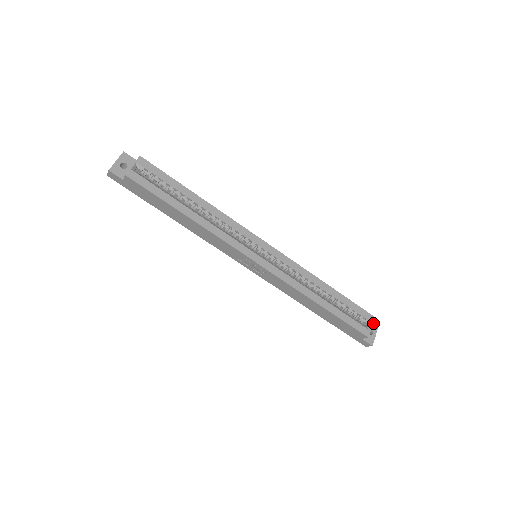
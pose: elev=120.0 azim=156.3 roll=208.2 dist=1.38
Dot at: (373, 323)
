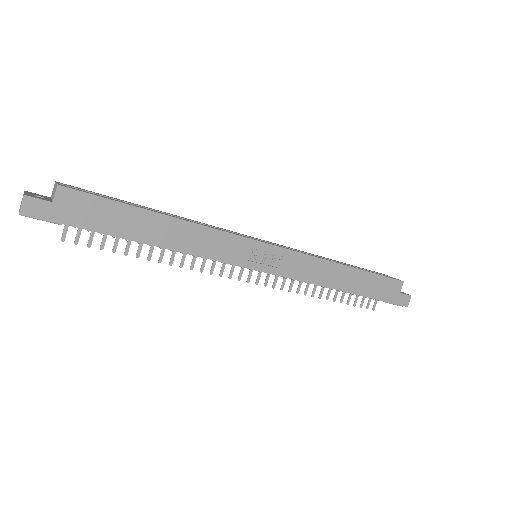
Dot at: occluded
